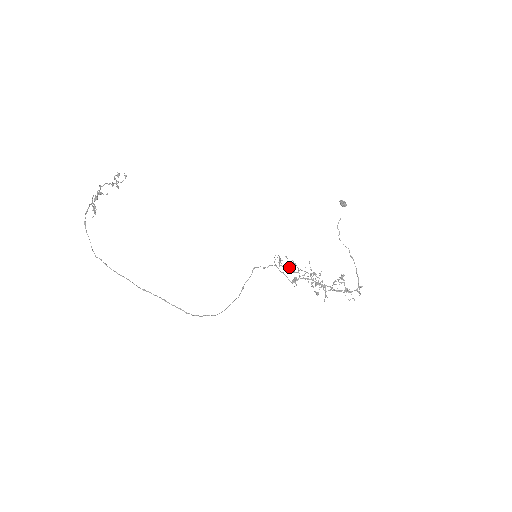
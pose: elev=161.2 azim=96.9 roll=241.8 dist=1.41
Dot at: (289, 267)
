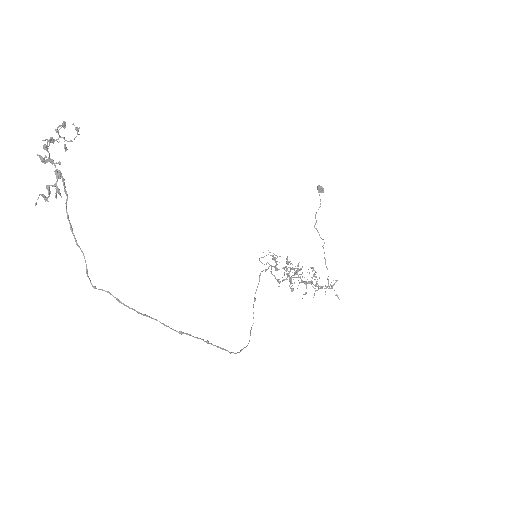
Dot at: occluded
